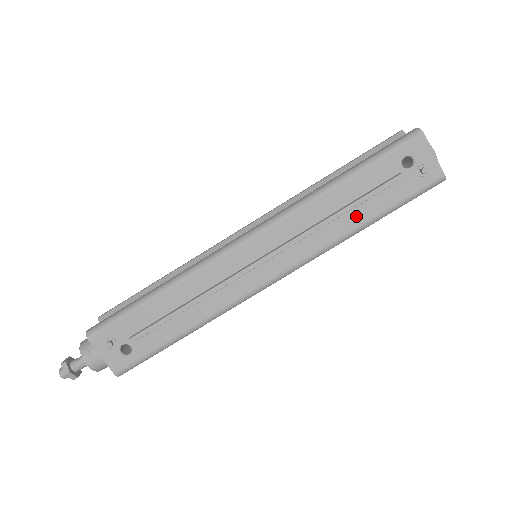
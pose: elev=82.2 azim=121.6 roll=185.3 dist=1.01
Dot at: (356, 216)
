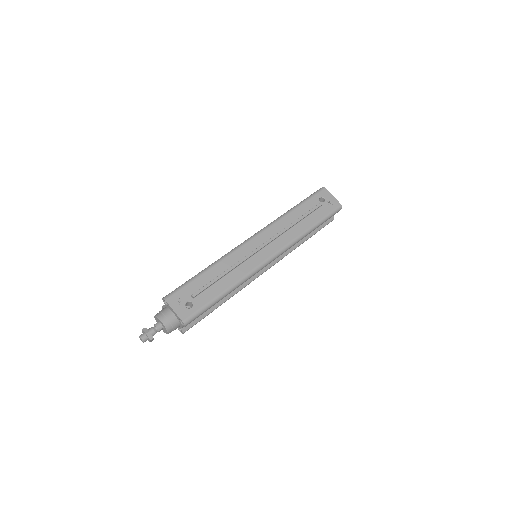
Dot at: (305, 224)
